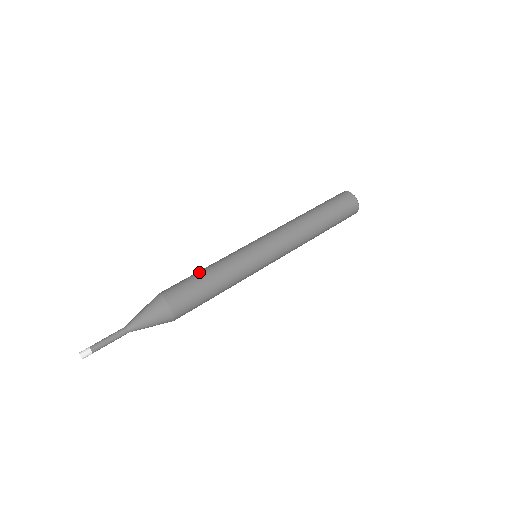
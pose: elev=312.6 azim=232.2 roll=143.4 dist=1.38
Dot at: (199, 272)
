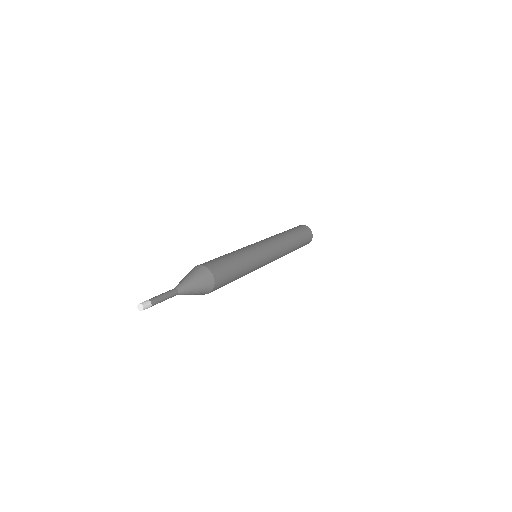
Dot at: occluded
